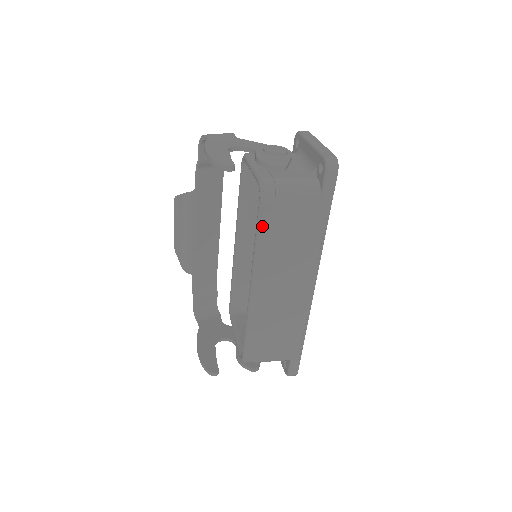
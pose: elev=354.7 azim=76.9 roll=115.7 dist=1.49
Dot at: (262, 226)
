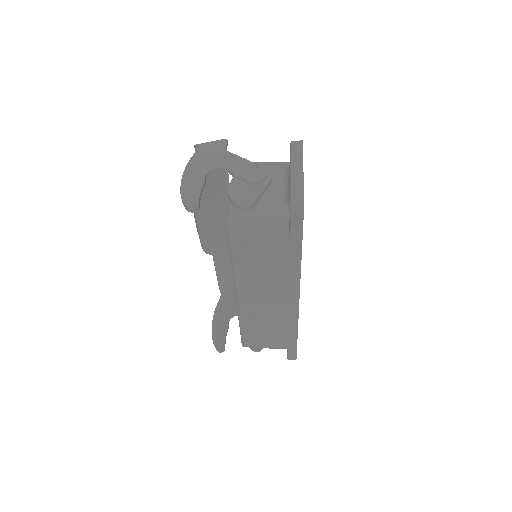
Dot at: (234, 256)
